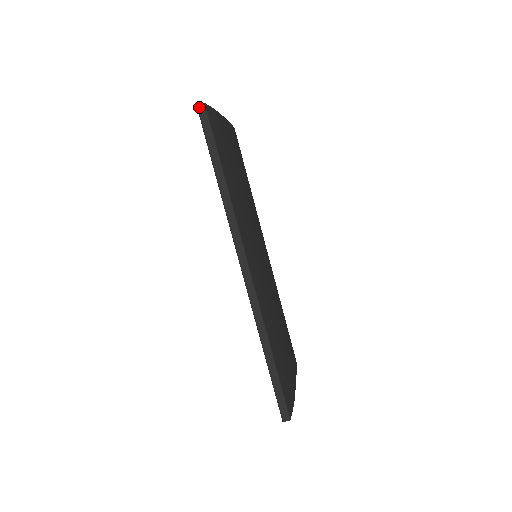
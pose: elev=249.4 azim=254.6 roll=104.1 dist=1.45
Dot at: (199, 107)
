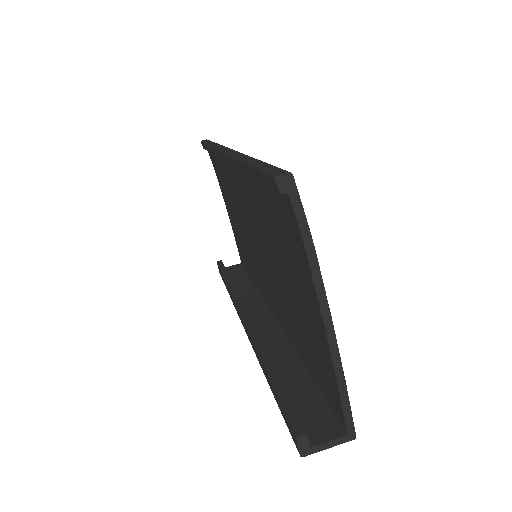
Dot at: (203, 140)
